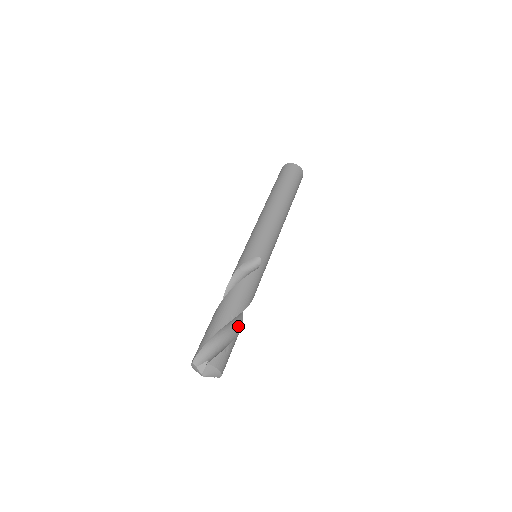
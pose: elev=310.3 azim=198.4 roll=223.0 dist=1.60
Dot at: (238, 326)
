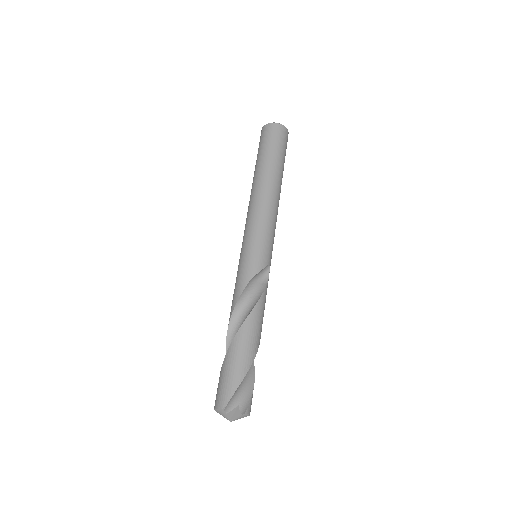
Dot at: occluded
